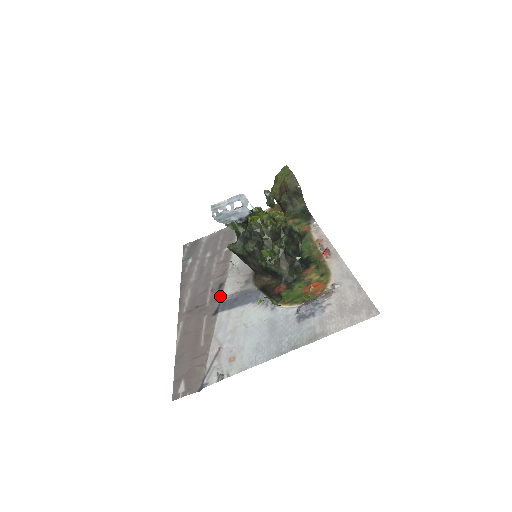
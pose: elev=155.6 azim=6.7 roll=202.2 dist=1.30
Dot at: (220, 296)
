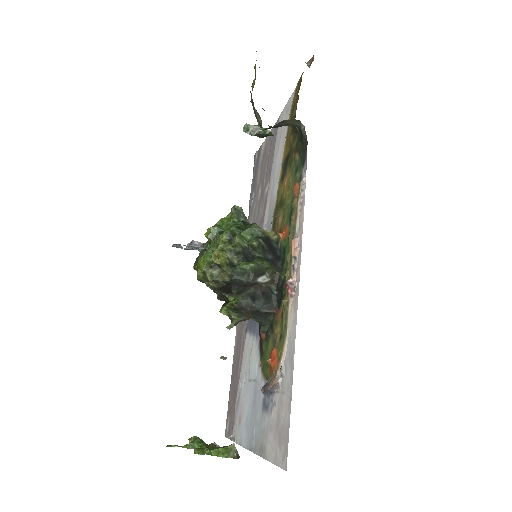
Dot at: occluded
